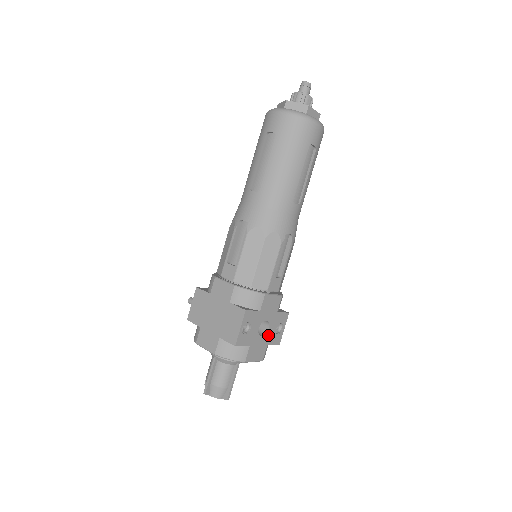
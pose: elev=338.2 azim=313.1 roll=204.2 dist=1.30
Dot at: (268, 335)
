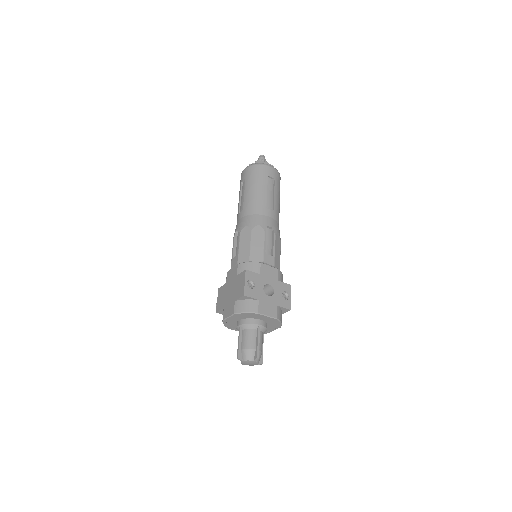
Dot at: (275, 297)
